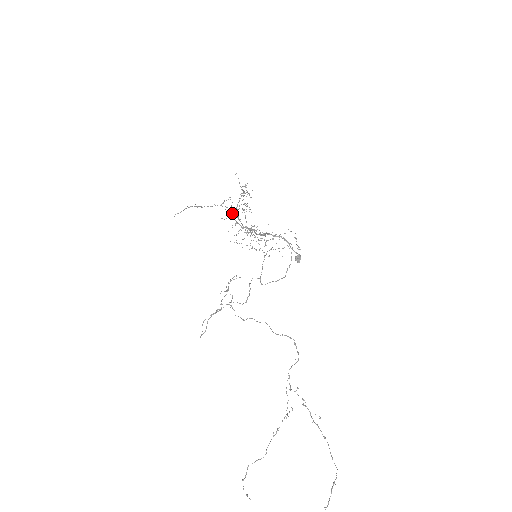
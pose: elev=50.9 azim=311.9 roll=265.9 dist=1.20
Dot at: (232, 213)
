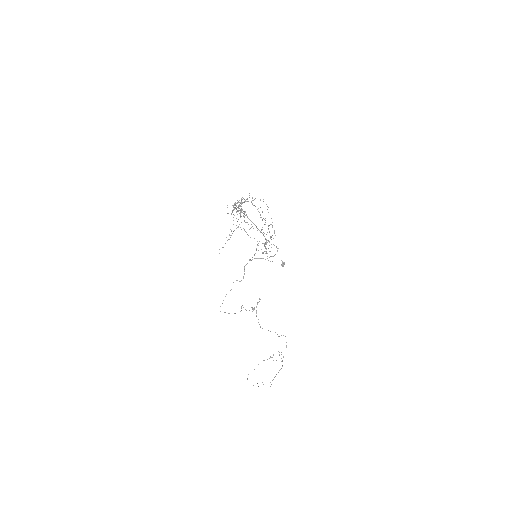
Dot at: (236, 205)
